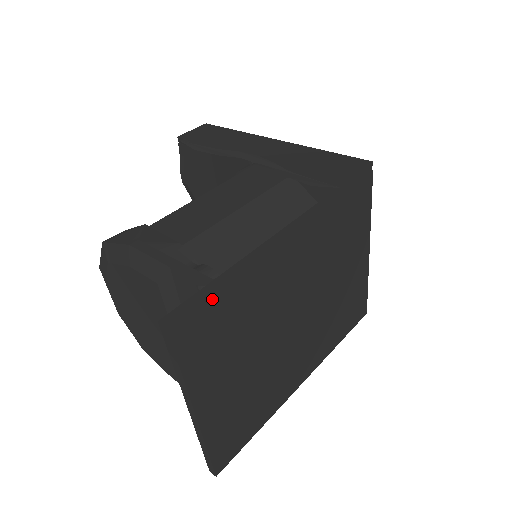
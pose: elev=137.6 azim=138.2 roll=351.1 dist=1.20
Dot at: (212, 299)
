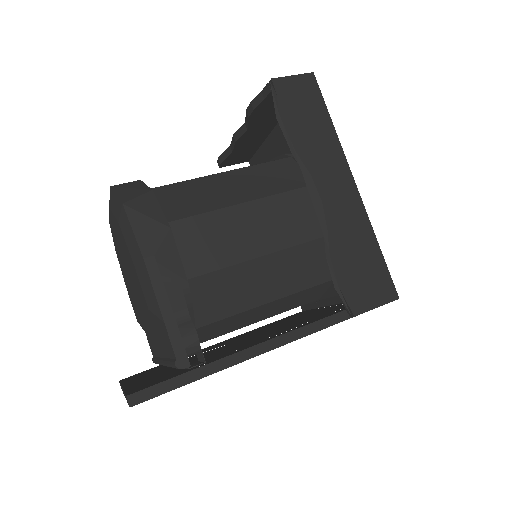
Dot at: (179, 386)
